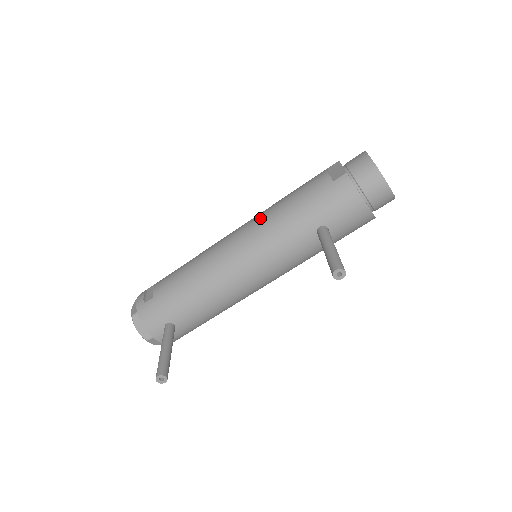
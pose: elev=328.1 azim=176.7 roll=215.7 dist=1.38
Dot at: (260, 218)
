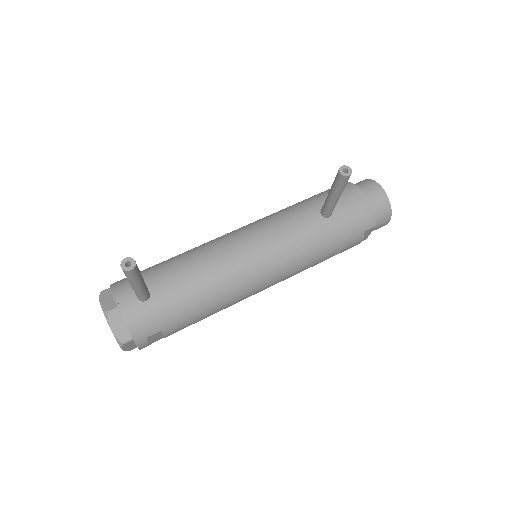
Dot at: occluded
